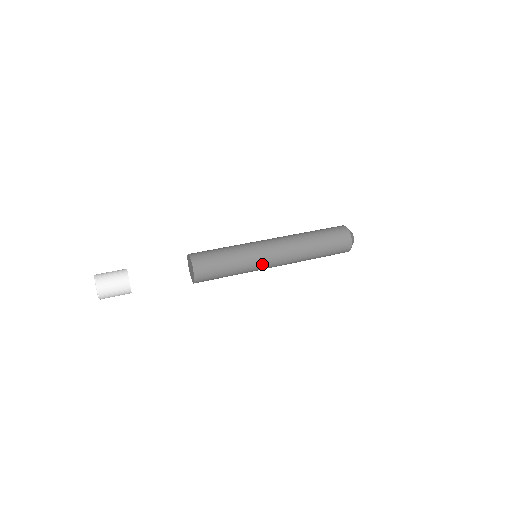
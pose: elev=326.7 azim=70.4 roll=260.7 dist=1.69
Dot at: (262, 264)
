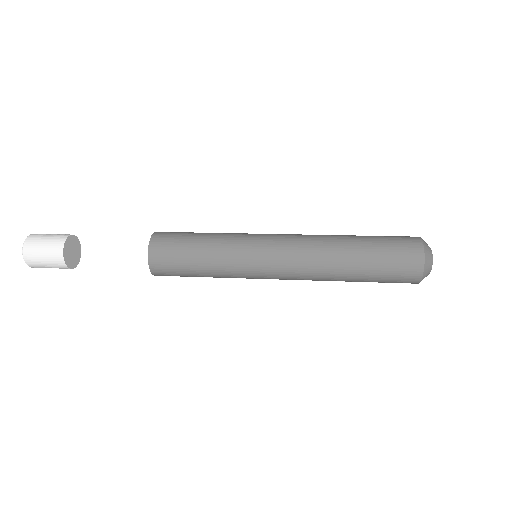
Dot at: (256, 273)
